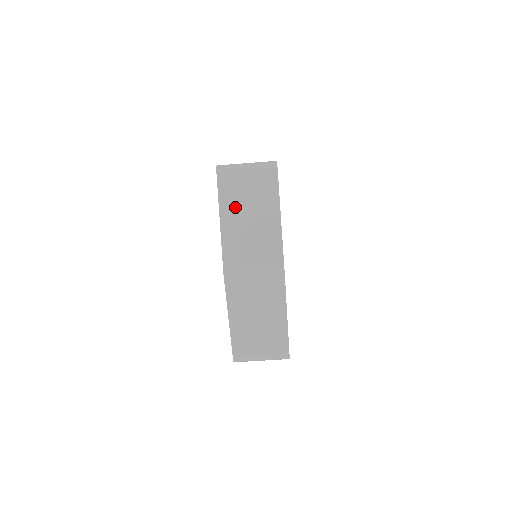
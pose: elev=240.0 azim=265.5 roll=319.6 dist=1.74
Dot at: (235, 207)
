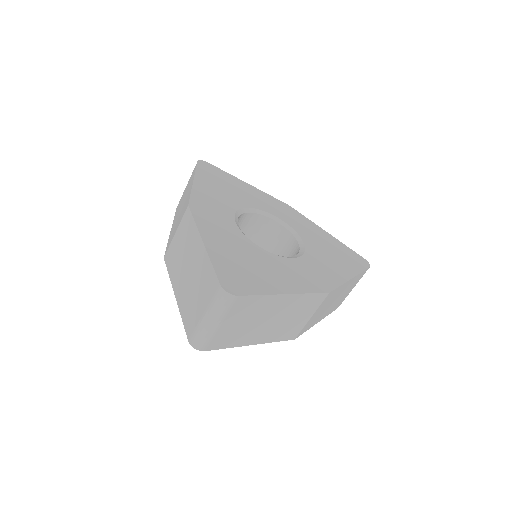
Dot at: occluded
